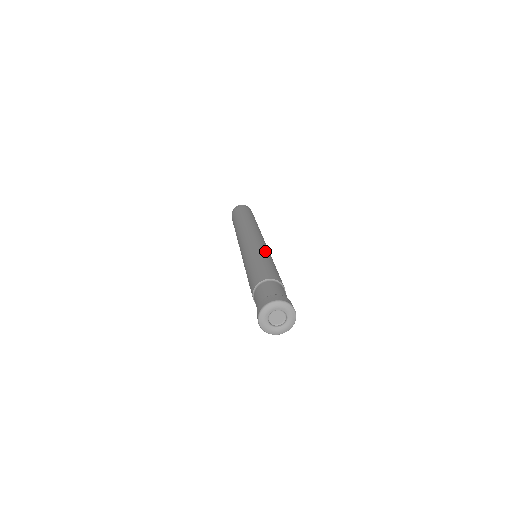
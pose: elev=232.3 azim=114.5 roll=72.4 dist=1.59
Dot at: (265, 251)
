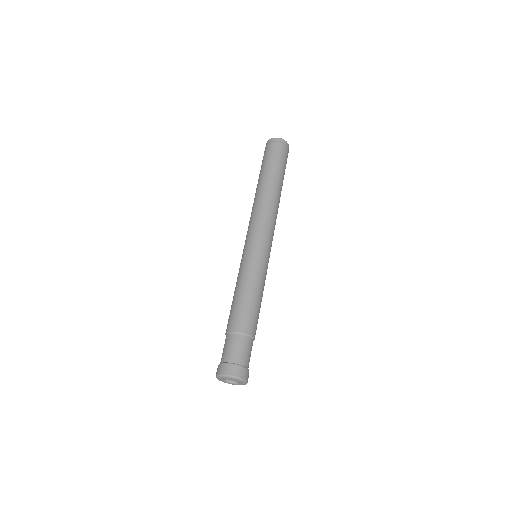
Dot at: (264, 271)
